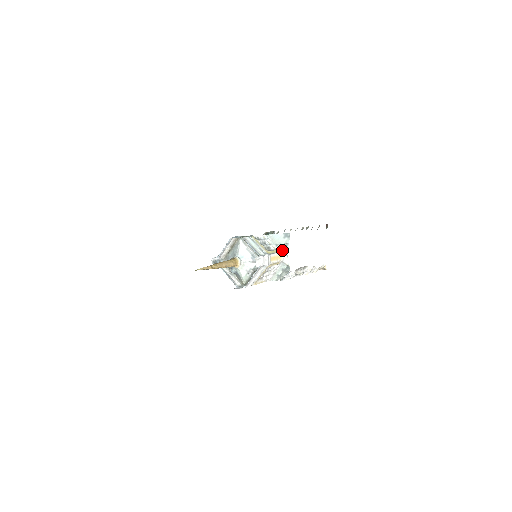
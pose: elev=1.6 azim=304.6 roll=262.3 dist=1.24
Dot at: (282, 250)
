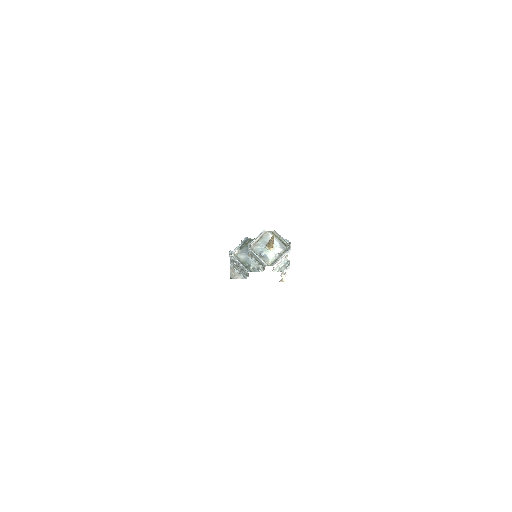
Dot at: occluded
